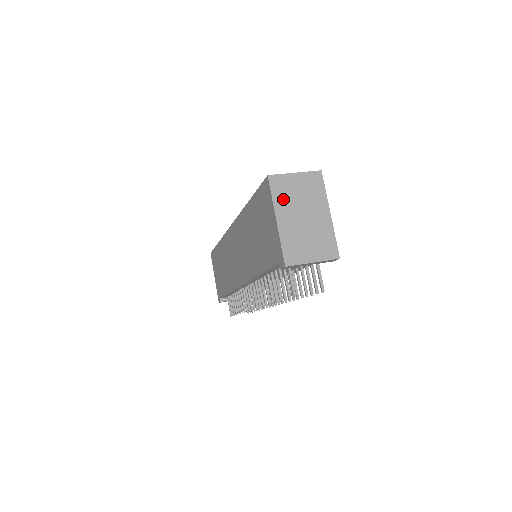
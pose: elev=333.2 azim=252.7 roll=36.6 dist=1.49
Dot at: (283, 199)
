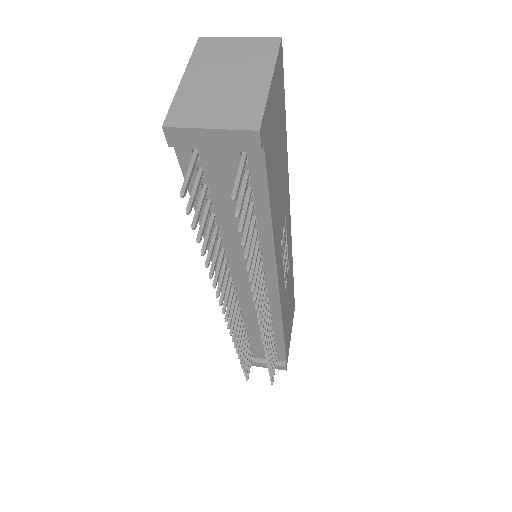
Dot at: (206, 59)
